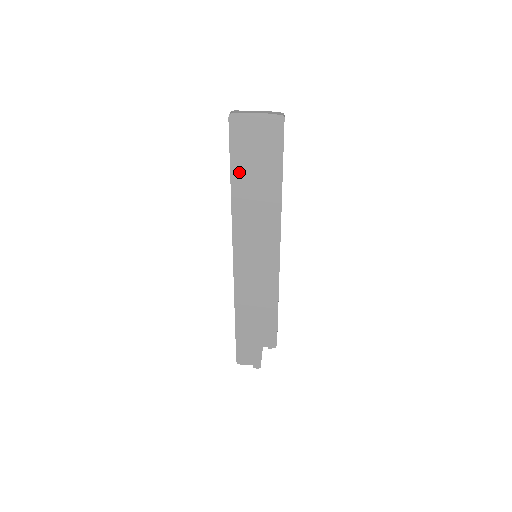
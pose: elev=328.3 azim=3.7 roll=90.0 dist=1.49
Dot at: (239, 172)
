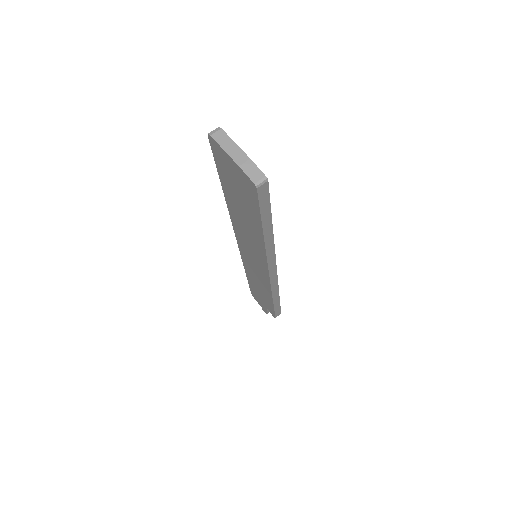
Dot at: (227, 189)
